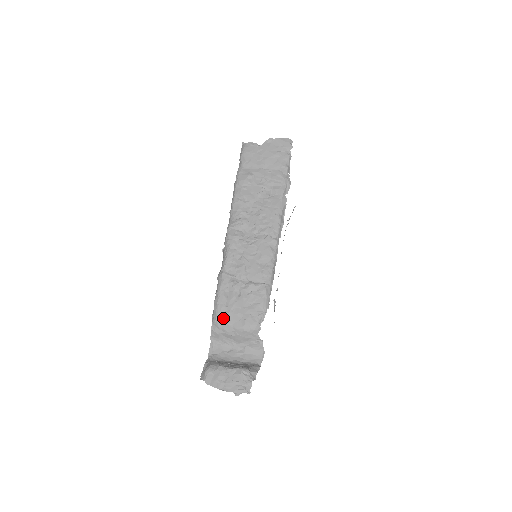
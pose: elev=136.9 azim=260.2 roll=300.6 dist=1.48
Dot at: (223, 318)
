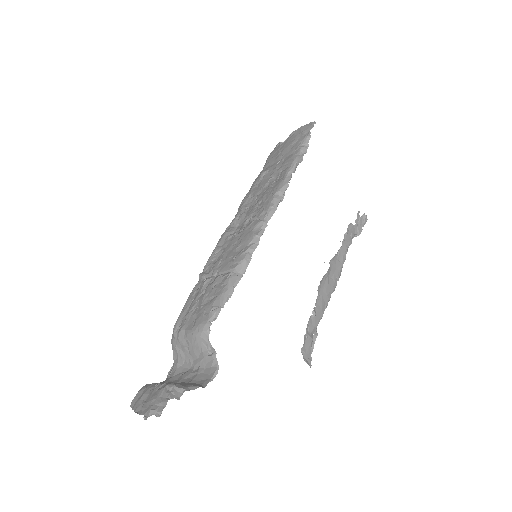
Dot at: (181, 324)
